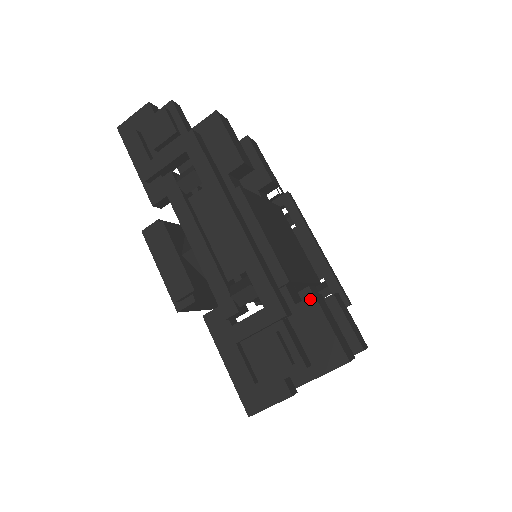
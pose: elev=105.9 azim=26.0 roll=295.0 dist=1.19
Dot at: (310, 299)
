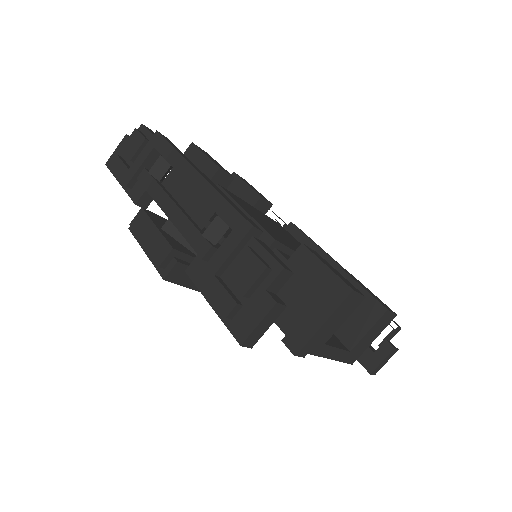
Dot at: (299, 249)
